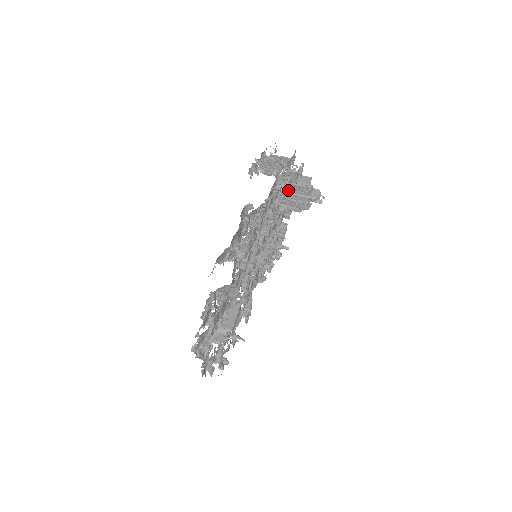
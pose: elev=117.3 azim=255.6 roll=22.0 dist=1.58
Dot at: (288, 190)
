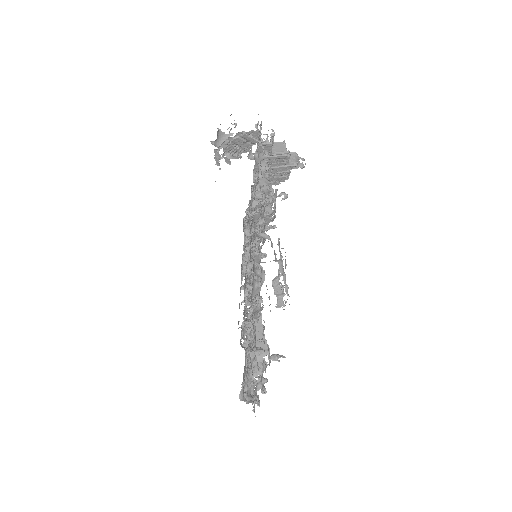
Dot at: occluded
